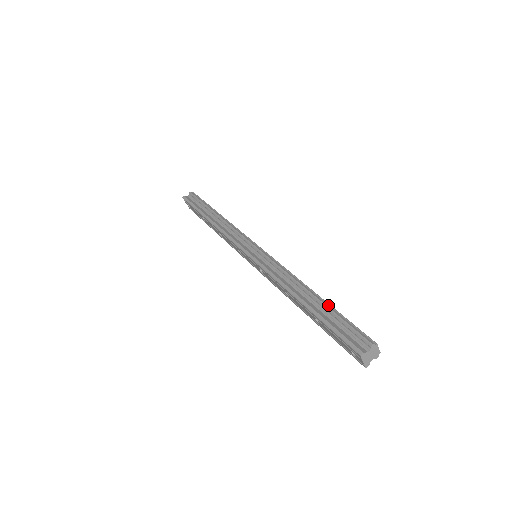
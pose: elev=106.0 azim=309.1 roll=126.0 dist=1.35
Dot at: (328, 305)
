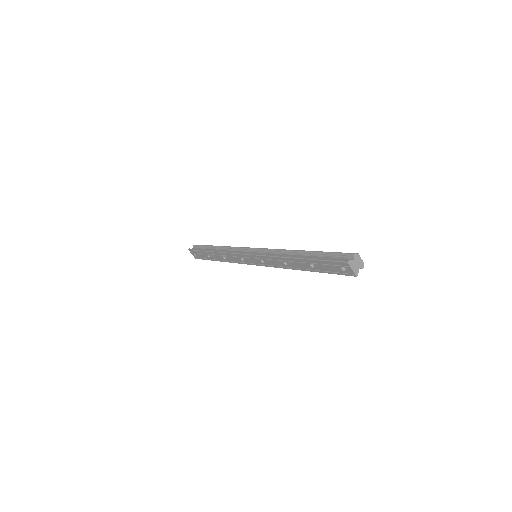
Dot at: (317, 251)
